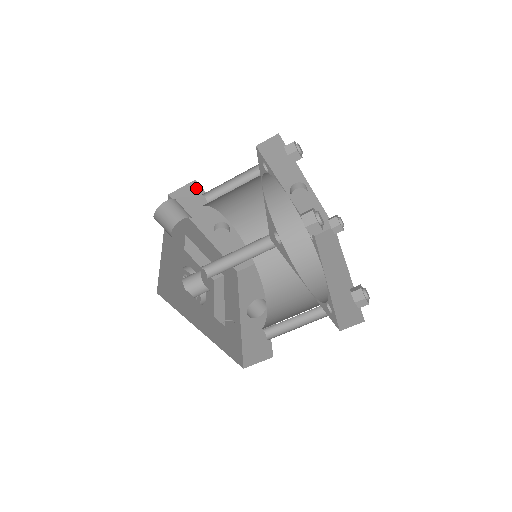
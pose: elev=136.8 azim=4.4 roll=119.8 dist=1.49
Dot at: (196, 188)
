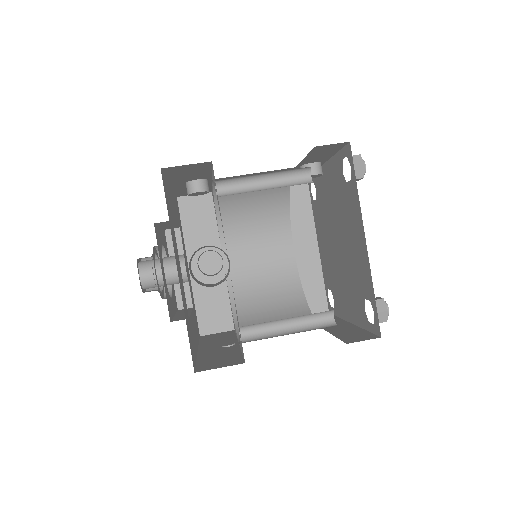
Dot at: (204, 165)
